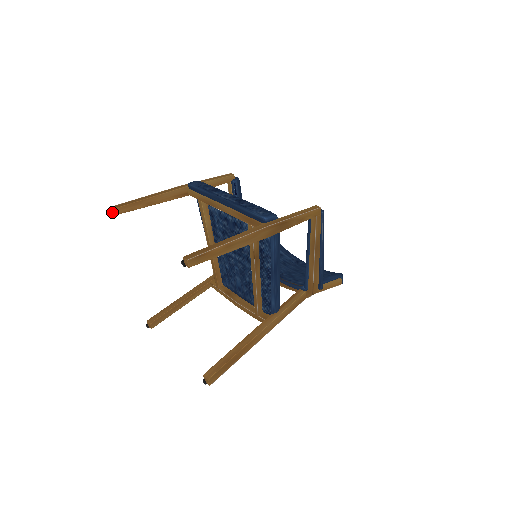
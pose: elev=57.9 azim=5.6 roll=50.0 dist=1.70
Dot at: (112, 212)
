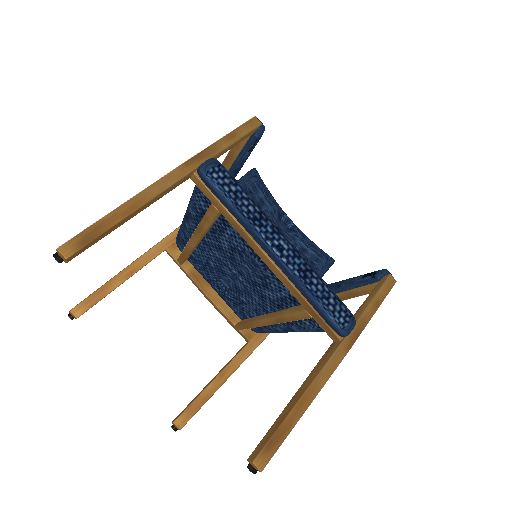
Dot at: (64, 260)
